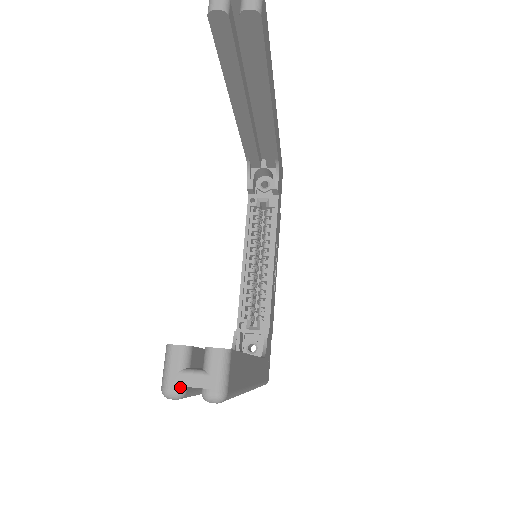
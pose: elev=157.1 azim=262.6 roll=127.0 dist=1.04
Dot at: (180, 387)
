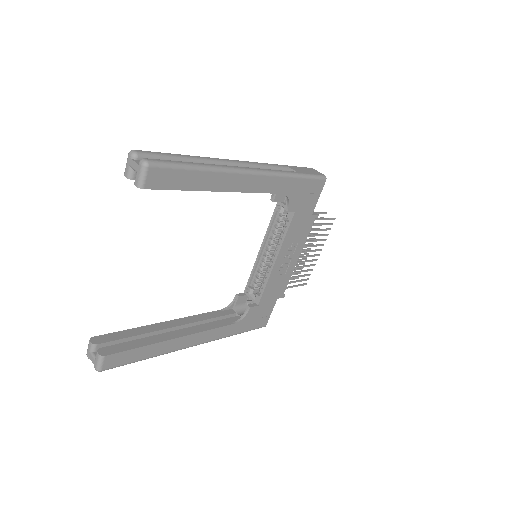
Dot at: (90, 357)
